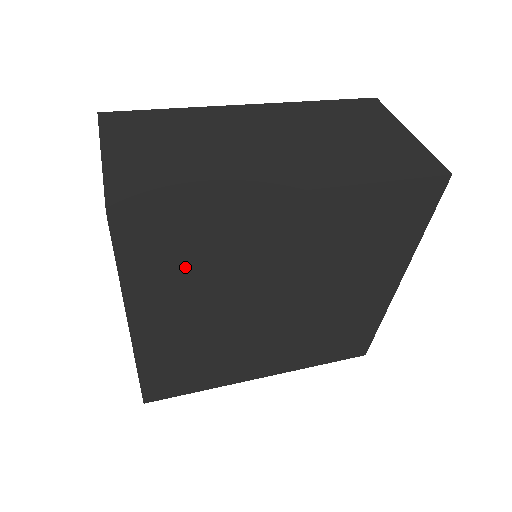
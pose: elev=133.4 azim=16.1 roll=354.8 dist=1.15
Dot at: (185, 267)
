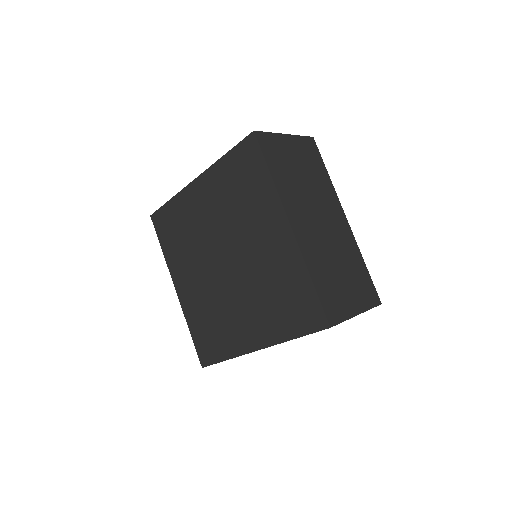
Dot at: (236, 188)
